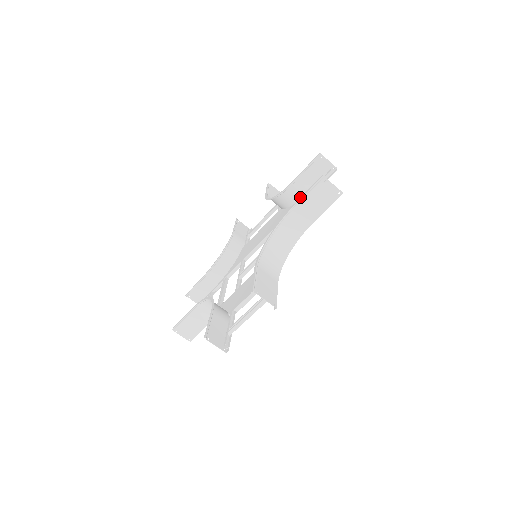
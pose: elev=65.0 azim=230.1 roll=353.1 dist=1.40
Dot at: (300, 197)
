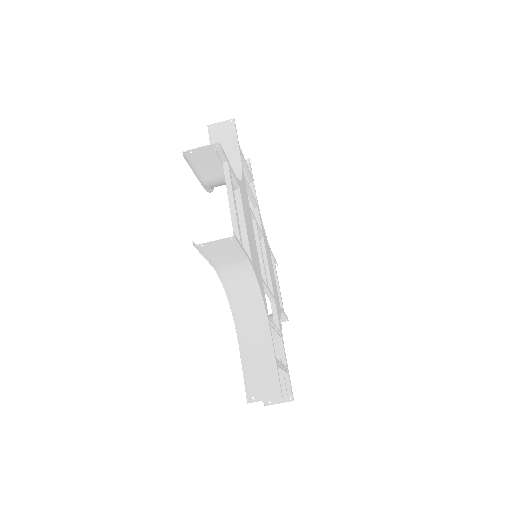
Dot at: occluded
